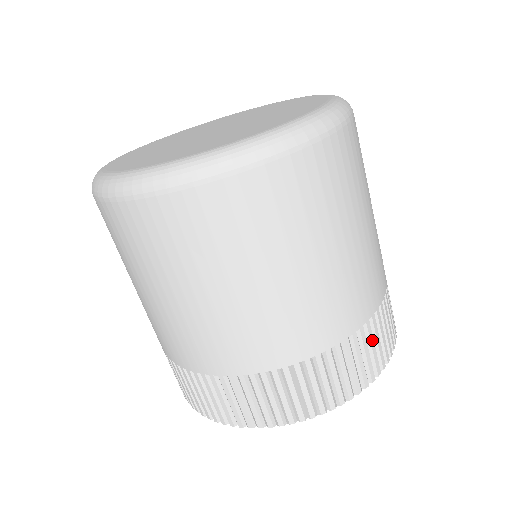
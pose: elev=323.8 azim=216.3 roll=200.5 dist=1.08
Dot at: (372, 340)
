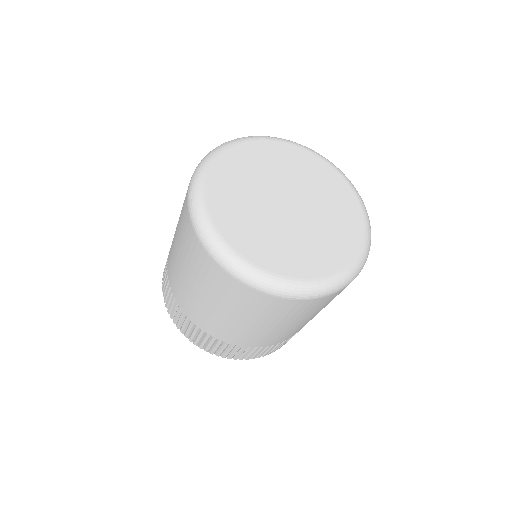
Dot at: occluded
